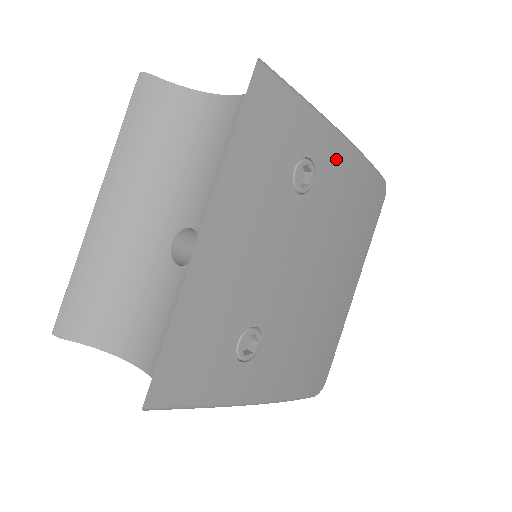
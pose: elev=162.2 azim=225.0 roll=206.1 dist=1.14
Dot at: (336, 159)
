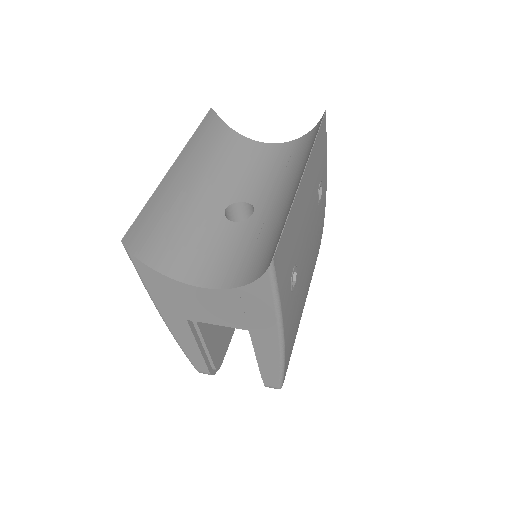
Dot at: (324, 200)
